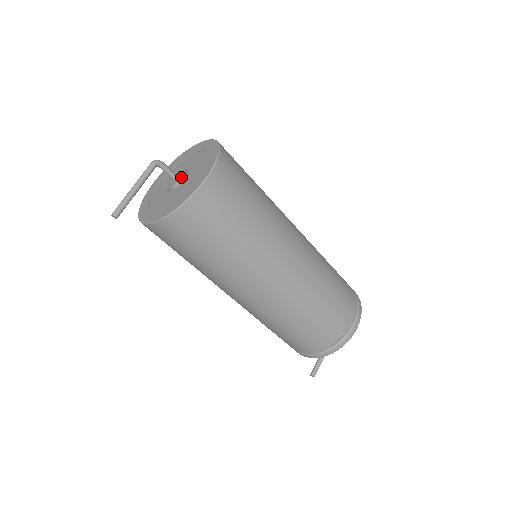
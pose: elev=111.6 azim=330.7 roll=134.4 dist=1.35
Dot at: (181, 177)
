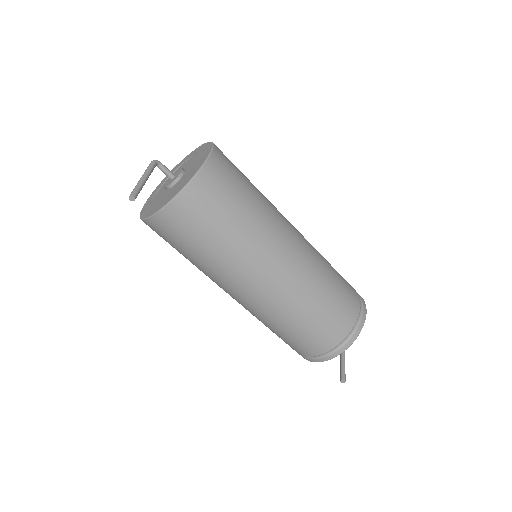
Dot at: (181, 171)
